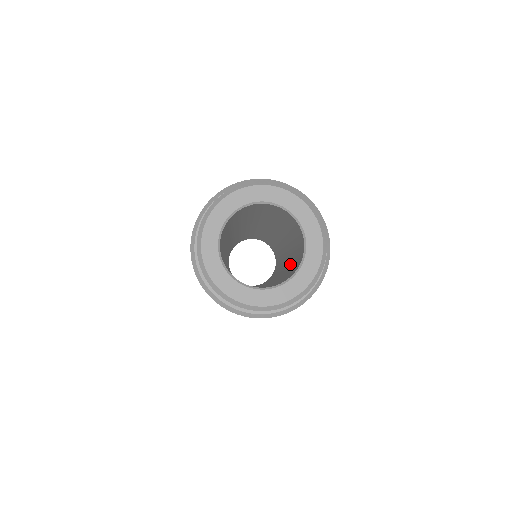
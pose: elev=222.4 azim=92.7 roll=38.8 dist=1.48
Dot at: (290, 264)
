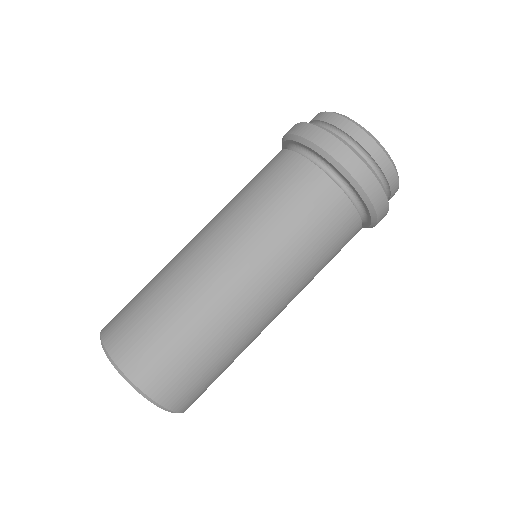
Dot at: occluded
